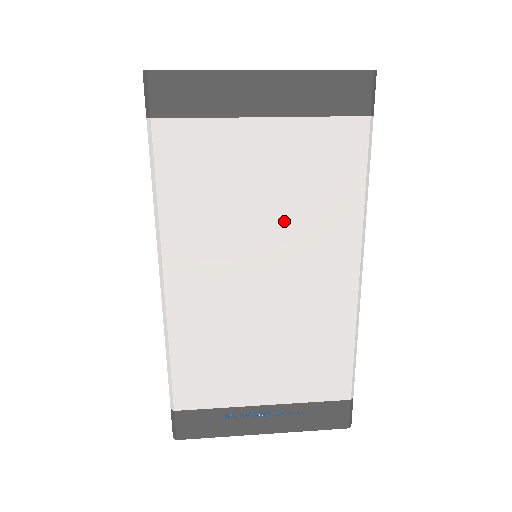
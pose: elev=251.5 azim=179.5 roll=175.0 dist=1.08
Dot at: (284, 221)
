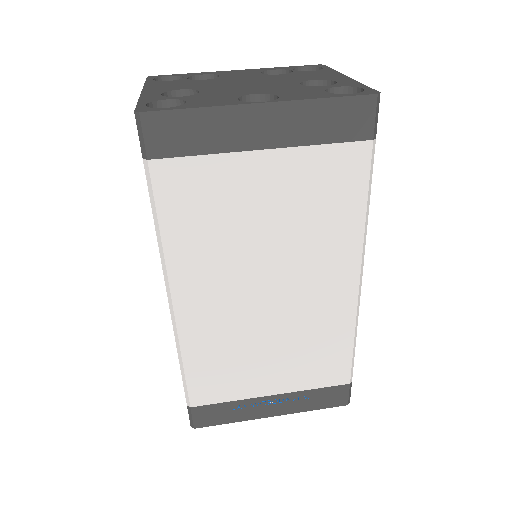
Dot at: (287, 244)
